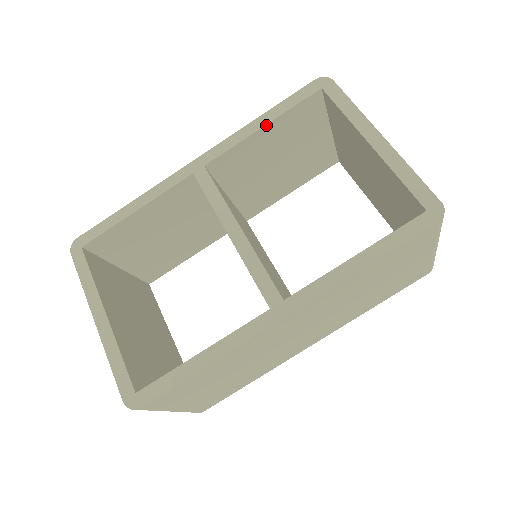
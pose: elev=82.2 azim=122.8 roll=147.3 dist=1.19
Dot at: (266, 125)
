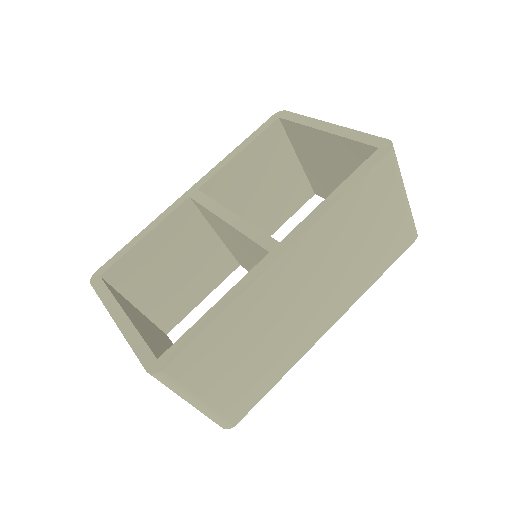
Dot at: (242, 151)
